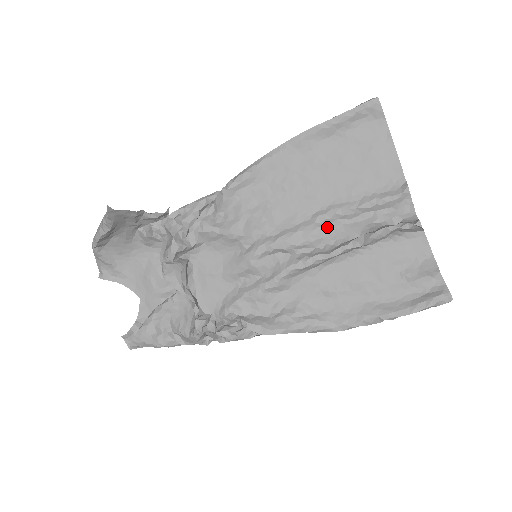
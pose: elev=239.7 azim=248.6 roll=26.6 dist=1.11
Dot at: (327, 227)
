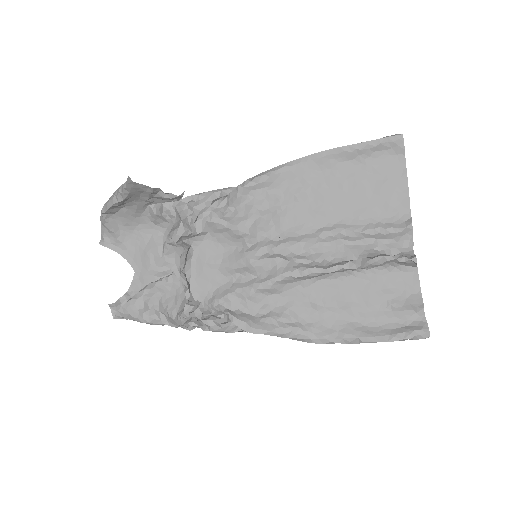
Dot at: (329, 244)
